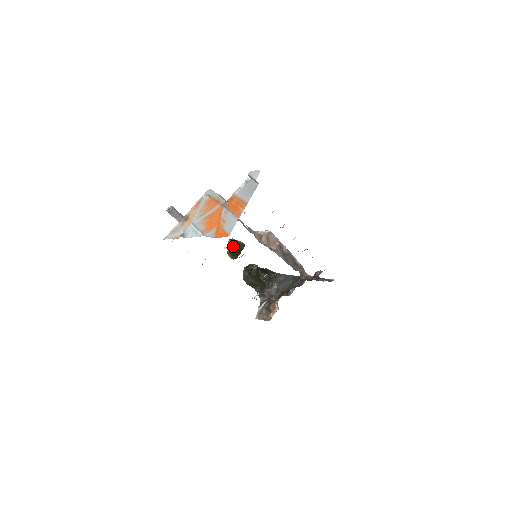
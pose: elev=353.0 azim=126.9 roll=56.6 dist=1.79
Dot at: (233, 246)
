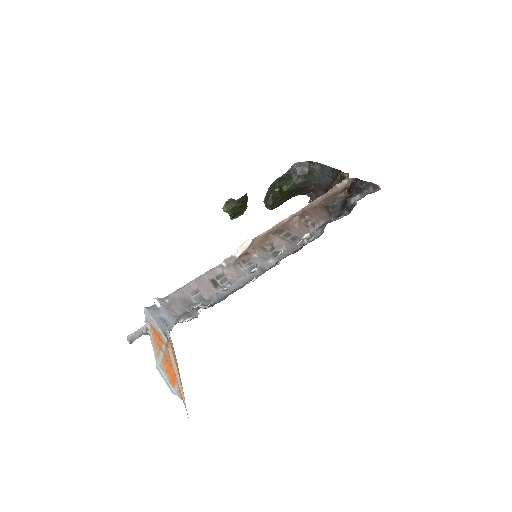
Dot at: (232, 210)
